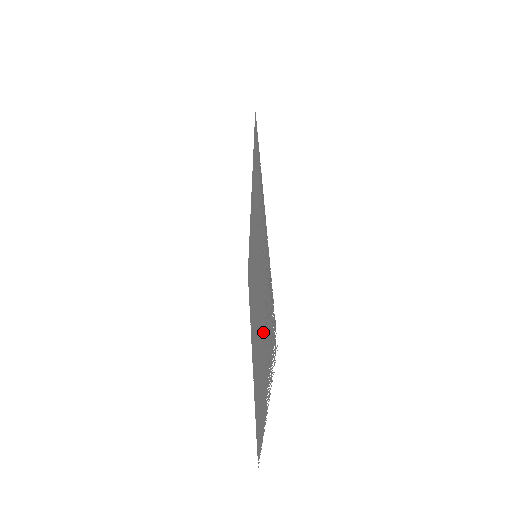
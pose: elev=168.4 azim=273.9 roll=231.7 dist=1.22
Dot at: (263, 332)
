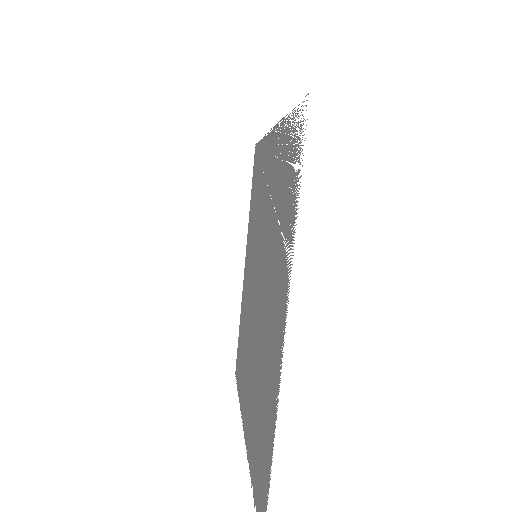
Dot at: (274, 247)
